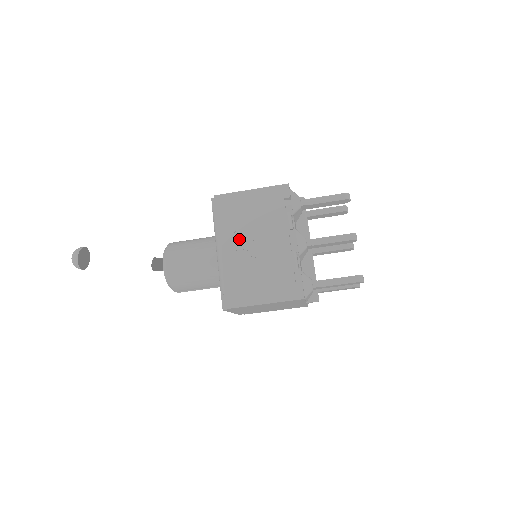
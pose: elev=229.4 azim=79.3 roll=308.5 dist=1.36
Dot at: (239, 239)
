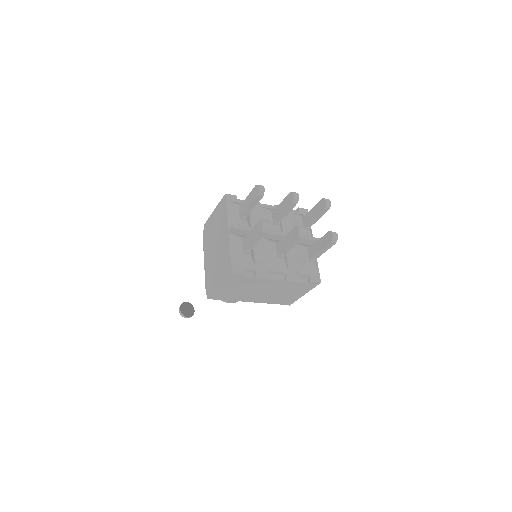
Dot at: (251, 296)
